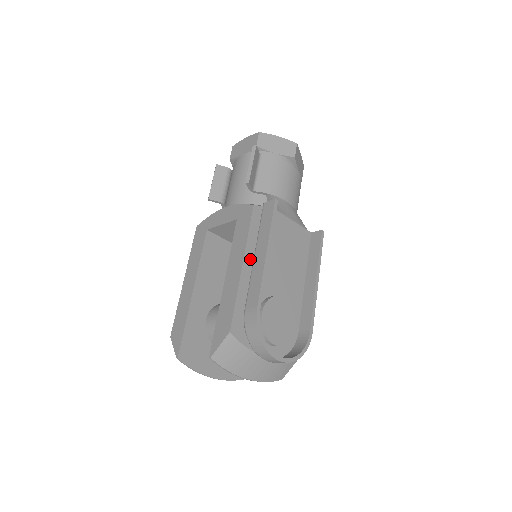
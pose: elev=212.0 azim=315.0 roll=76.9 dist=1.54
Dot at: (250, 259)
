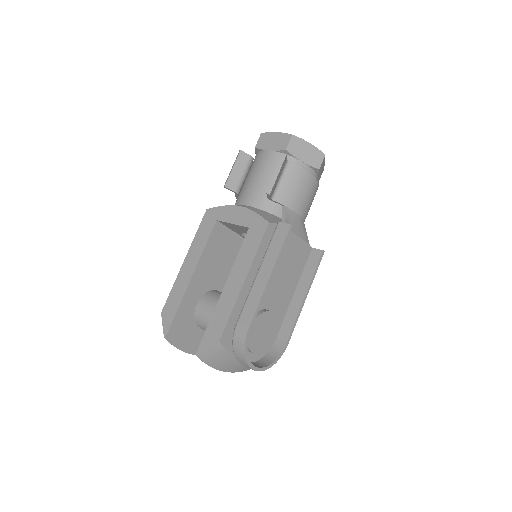
Dot at: (253, 275)
